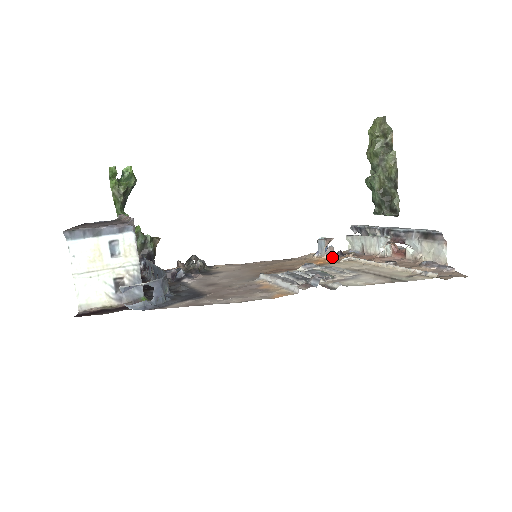
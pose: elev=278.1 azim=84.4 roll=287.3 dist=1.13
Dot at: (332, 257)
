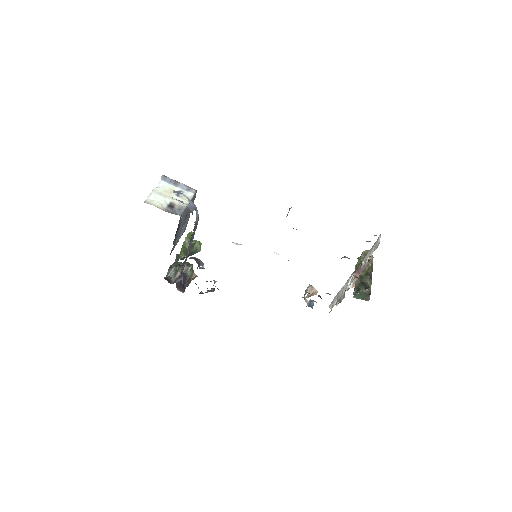
Dot at: occluded
